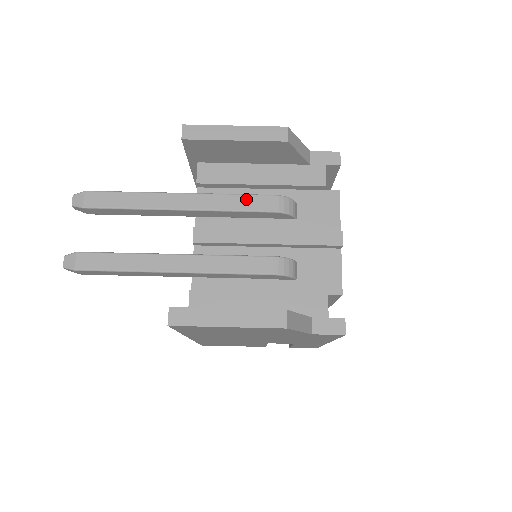
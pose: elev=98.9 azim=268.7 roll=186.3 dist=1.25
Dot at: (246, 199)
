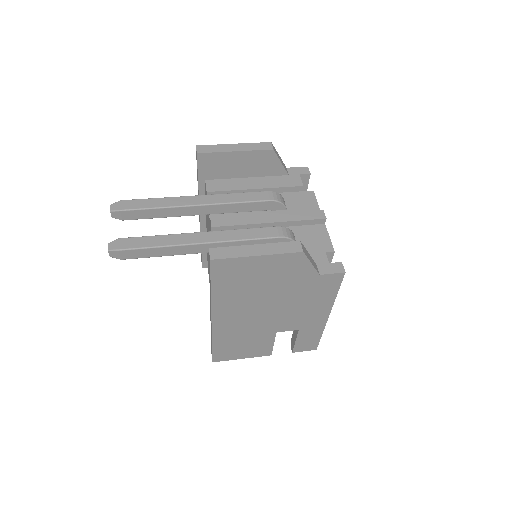
Dot at: (248, 195)
